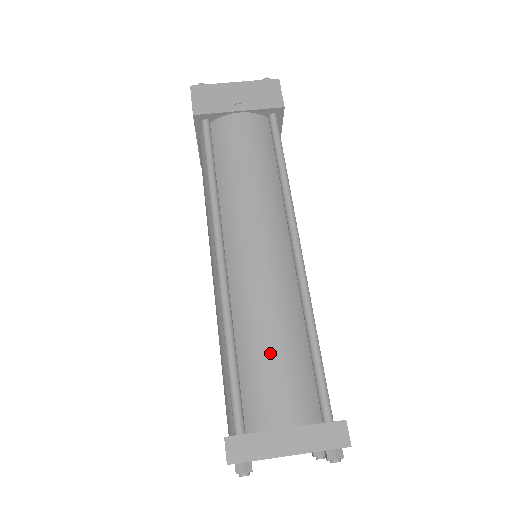
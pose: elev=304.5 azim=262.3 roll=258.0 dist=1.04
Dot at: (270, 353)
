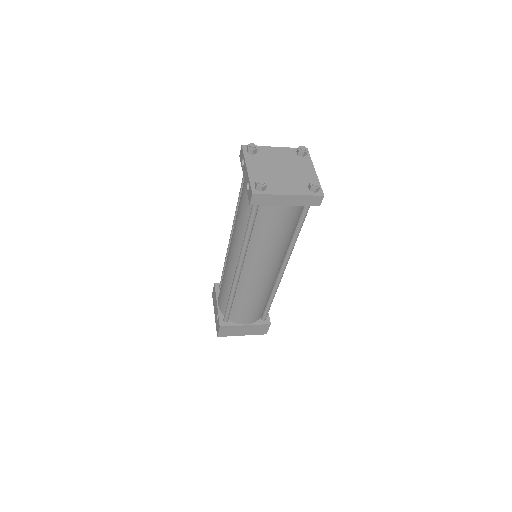
Dot at: occluded
